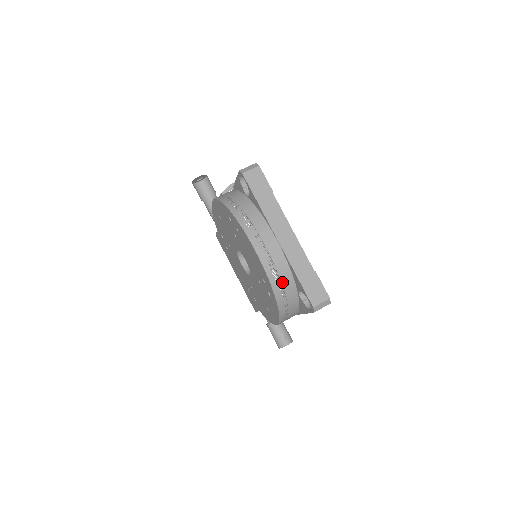
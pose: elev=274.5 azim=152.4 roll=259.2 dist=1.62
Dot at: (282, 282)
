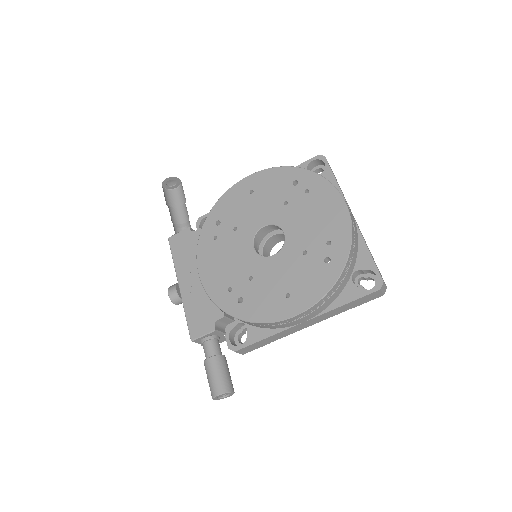
Dot at: (354, 248)
